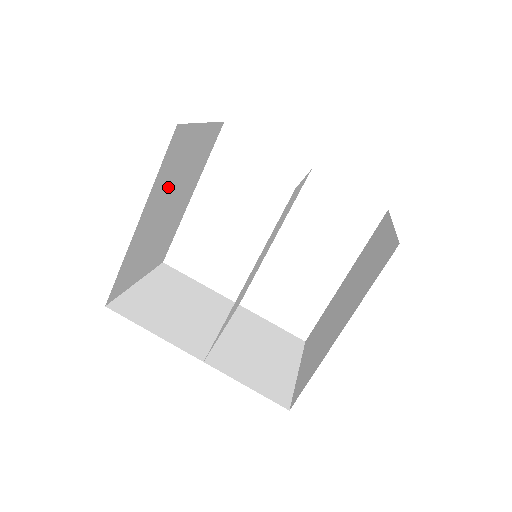
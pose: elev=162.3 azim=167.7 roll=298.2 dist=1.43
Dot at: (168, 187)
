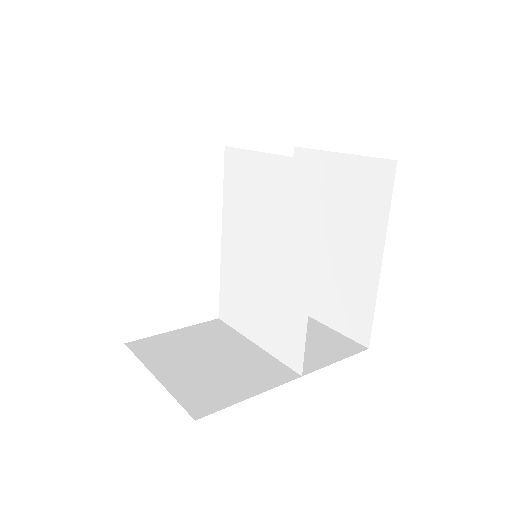
Dot at: occluded
